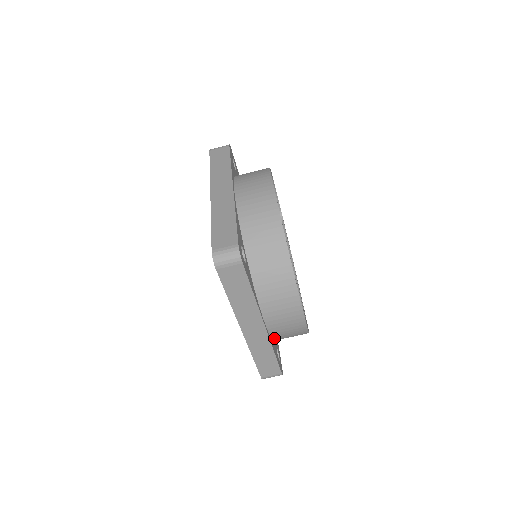
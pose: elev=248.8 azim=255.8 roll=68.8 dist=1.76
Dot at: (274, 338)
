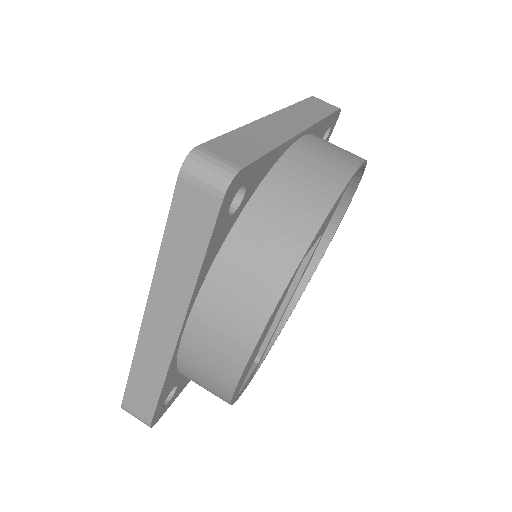
Dot at: (277, 169)
